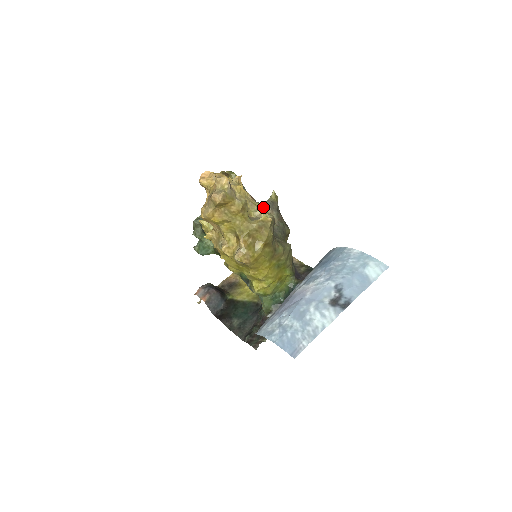
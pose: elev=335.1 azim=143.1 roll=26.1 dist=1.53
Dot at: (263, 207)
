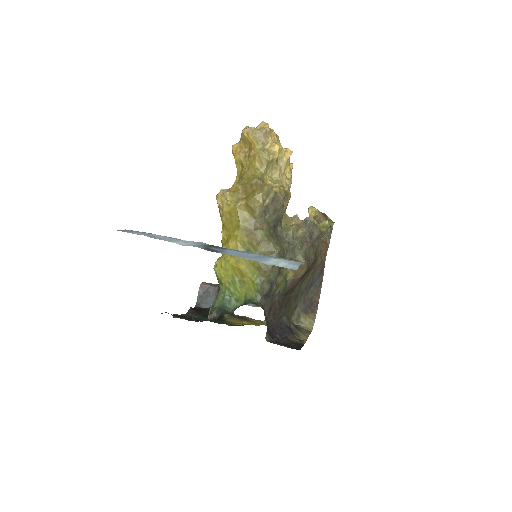
Dot at: (287, 193)
